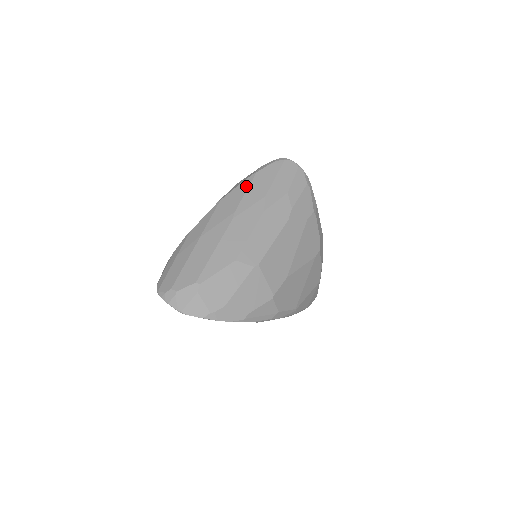
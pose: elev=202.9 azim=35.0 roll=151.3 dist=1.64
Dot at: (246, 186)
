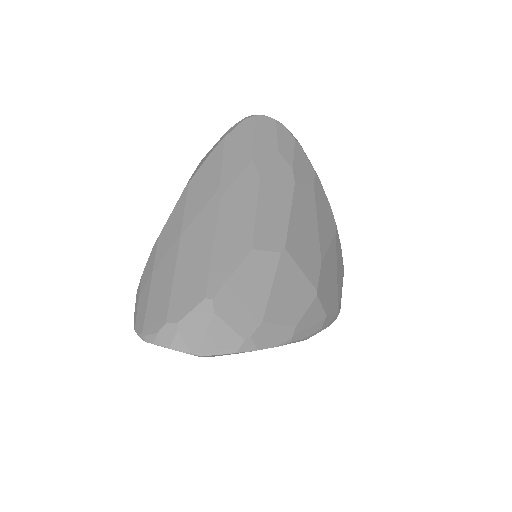
Dot at: (219, 155)
